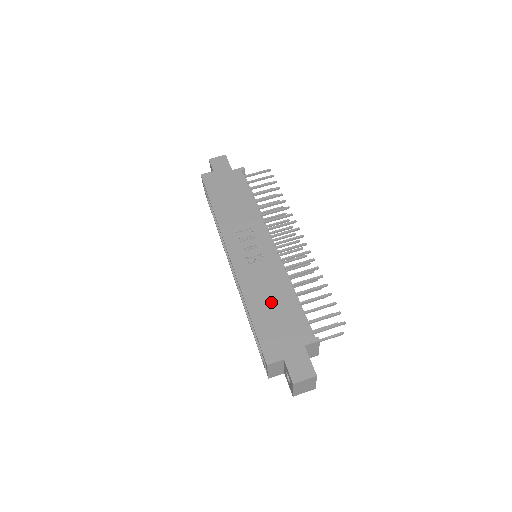
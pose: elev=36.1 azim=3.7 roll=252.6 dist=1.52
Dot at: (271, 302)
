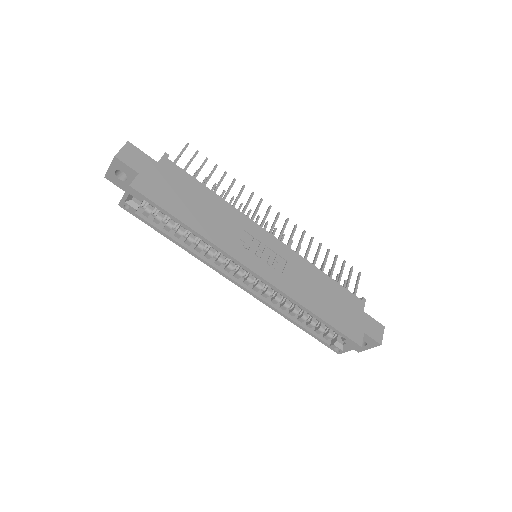
Dot at: (321, 294)
